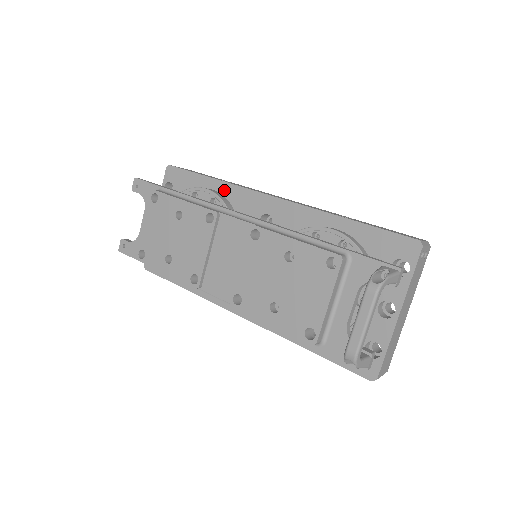
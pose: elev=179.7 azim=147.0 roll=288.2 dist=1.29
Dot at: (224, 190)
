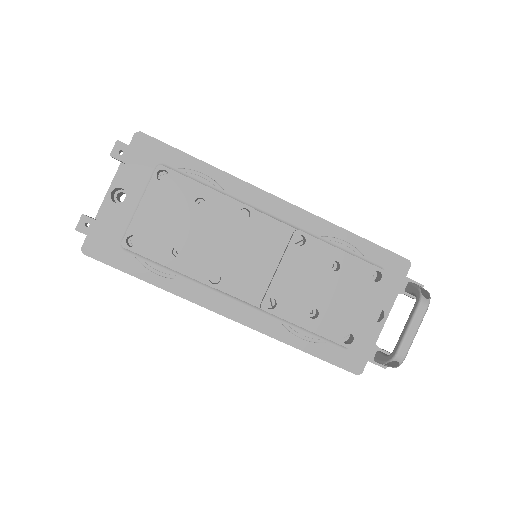
Dot at: (220, 179)
